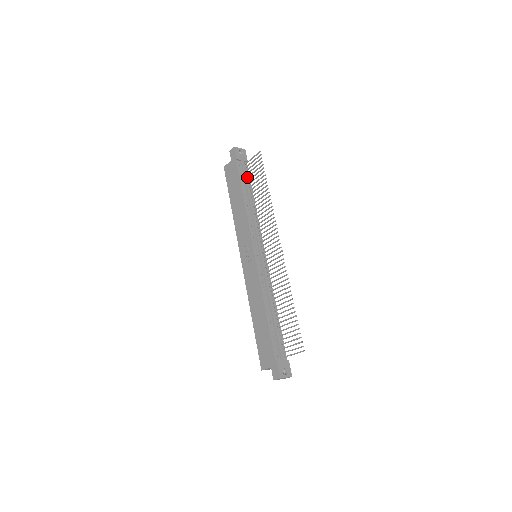
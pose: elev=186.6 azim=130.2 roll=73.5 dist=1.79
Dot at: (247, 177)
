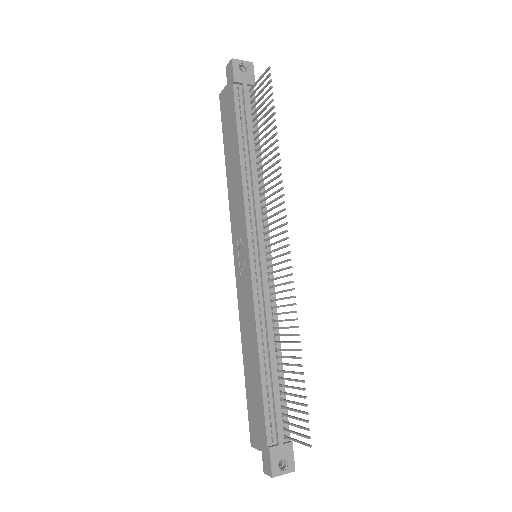
Dot at: (251, 114)
